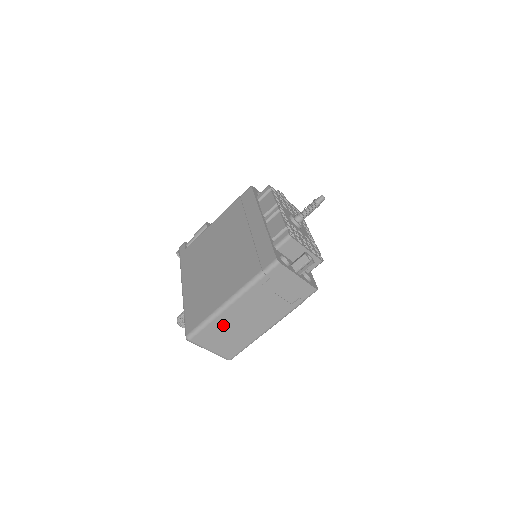
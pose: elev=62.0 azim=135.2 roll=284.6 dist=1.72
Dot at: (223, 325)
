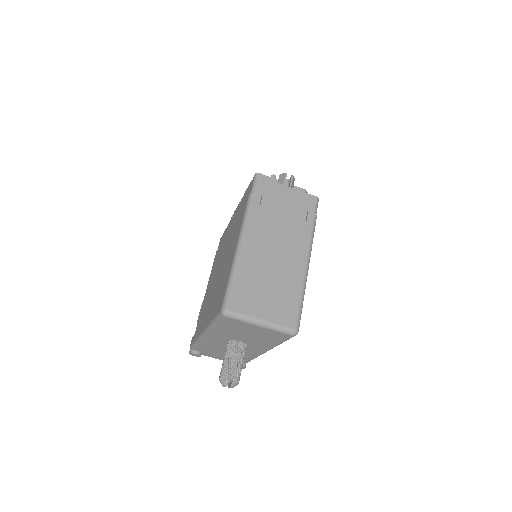
Dot at: (253, 273)
